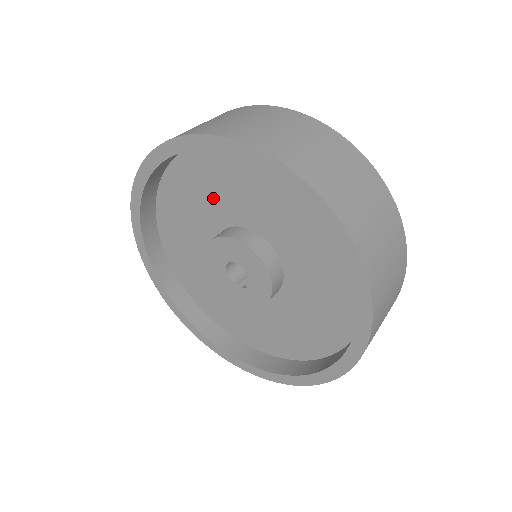
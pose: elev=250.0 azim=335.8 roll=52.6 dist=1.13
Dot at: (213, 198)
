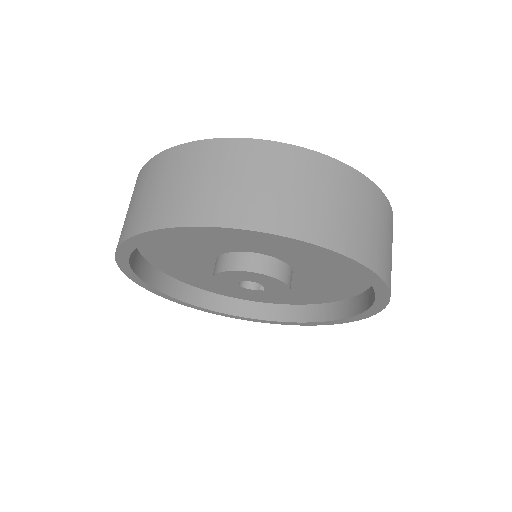
Dot at: (187, 248)
